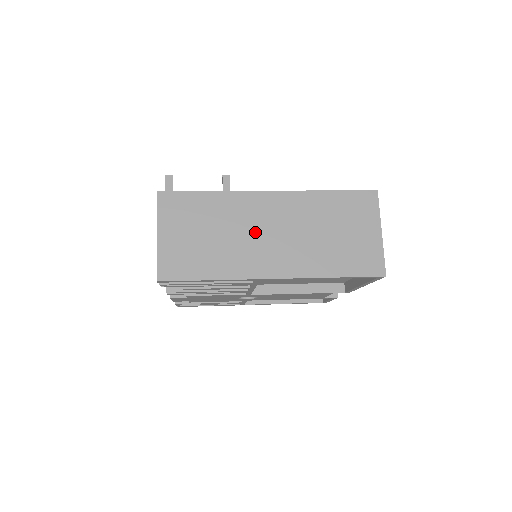
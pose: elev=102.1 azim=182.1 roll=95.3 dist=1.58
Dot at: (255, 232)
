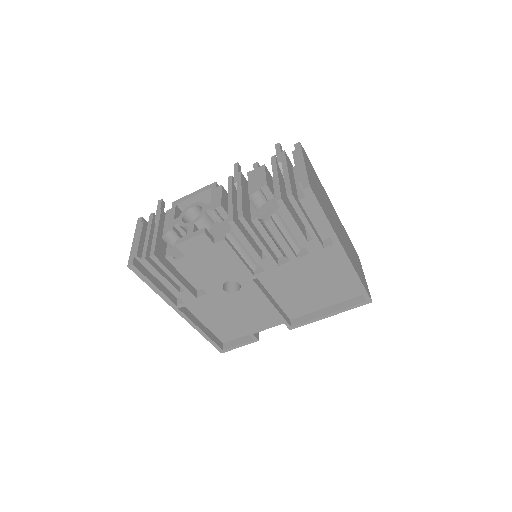
Dot at: (334, 218)
